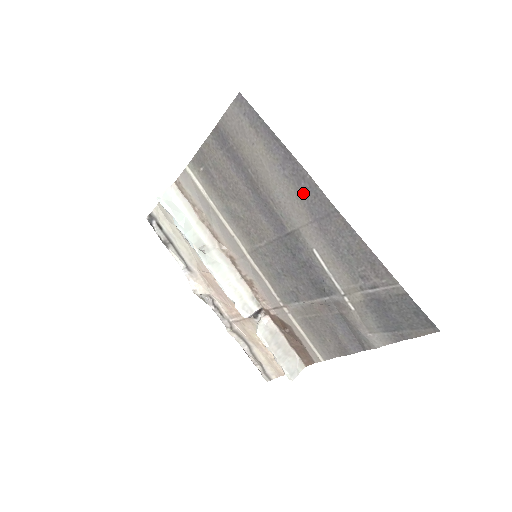
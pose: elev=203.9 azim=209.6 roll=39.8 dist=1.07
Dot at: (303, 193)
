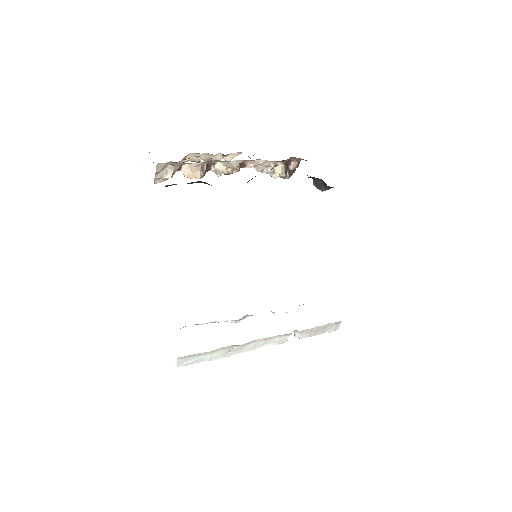
Dot at: occluded
